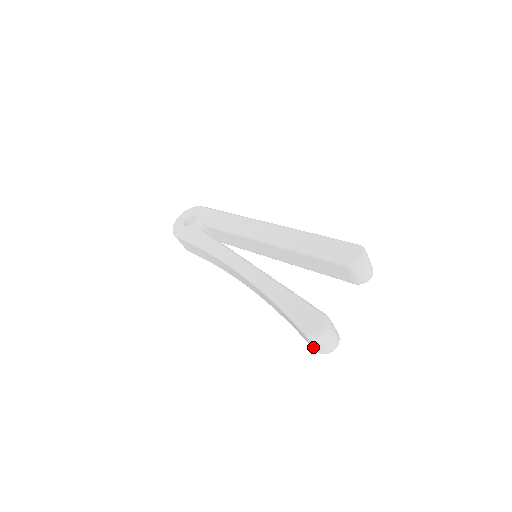
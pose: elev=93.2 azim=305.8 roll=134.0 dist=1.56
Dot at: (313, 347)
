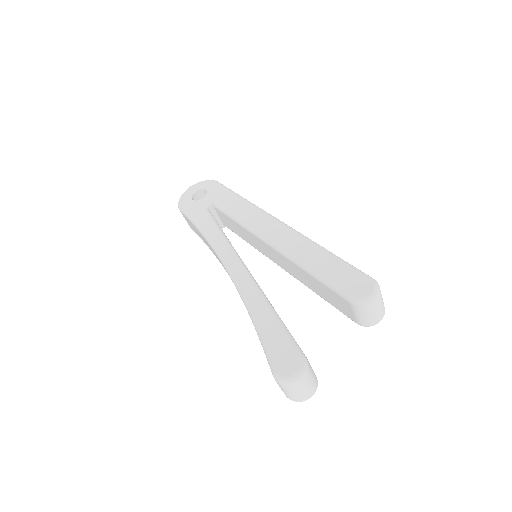
Dot at: (281, 389)
